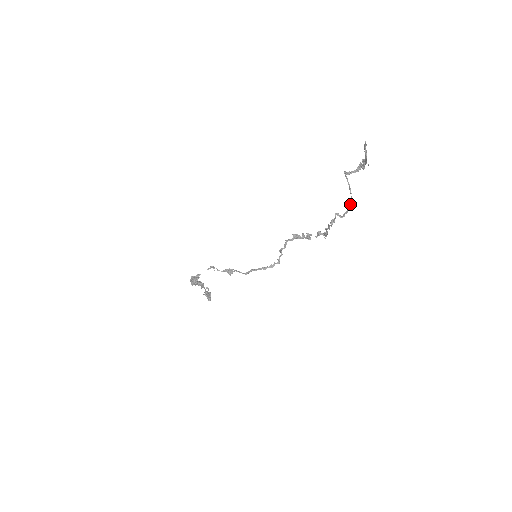
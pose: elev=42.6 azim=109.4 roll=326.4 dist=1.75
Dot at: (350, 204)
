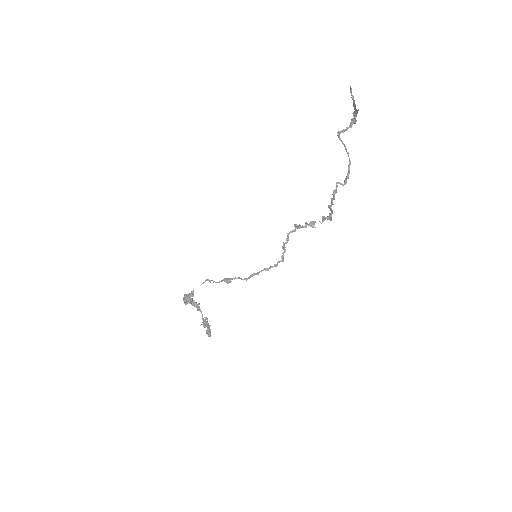
Dot at: (349, 165)
